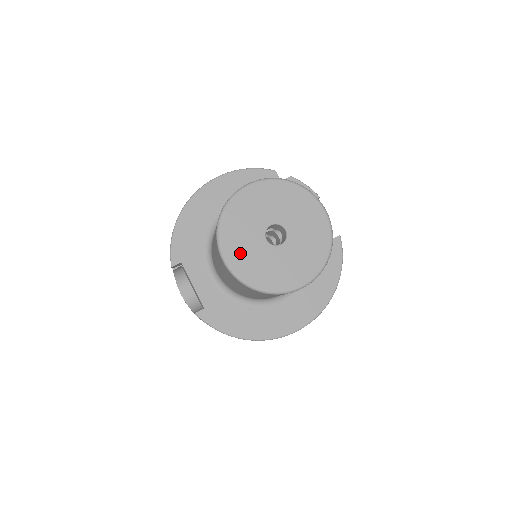
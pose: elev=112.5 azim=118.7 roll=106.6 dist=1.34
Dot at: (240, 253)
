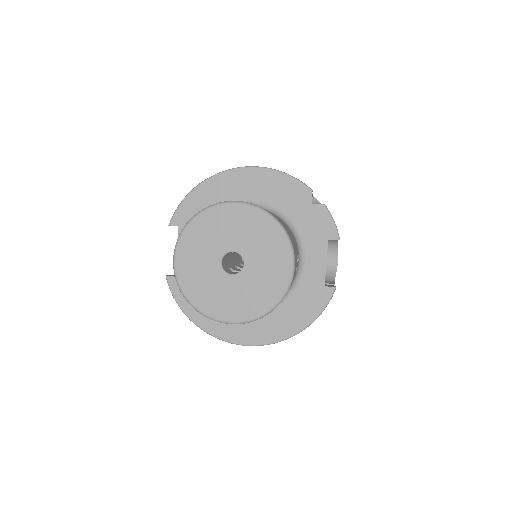
Dot at: (191, 260)
